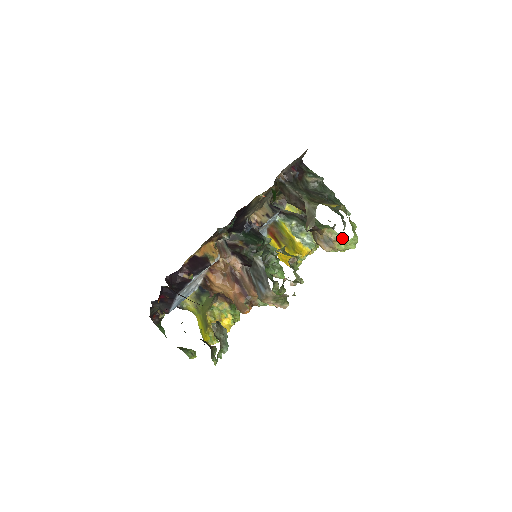
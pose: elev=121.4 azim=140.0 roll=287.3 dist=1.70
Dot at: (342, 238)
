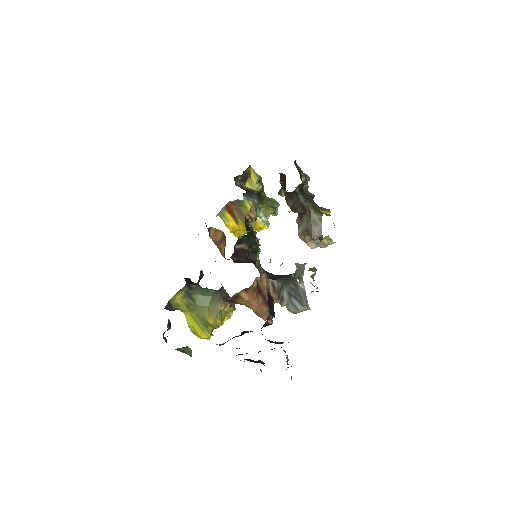
Dot at: (332, 242)
